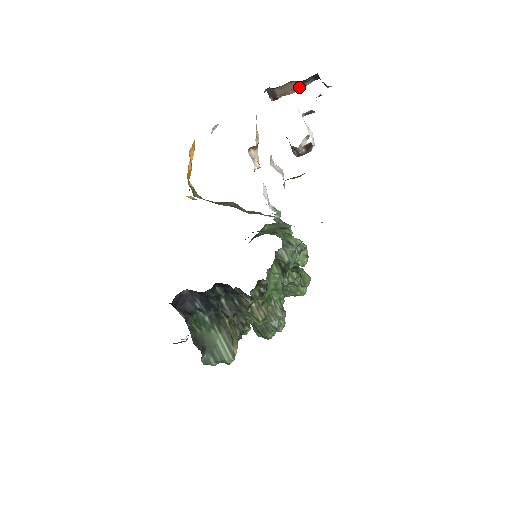
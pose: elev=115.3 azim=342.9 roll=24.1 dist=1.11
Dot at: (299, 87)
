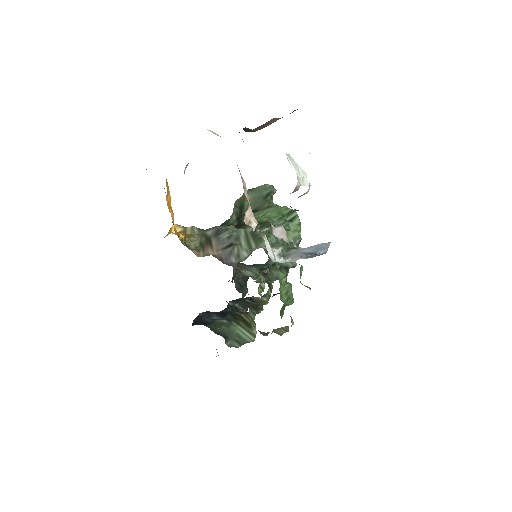
Dot at: occluded
